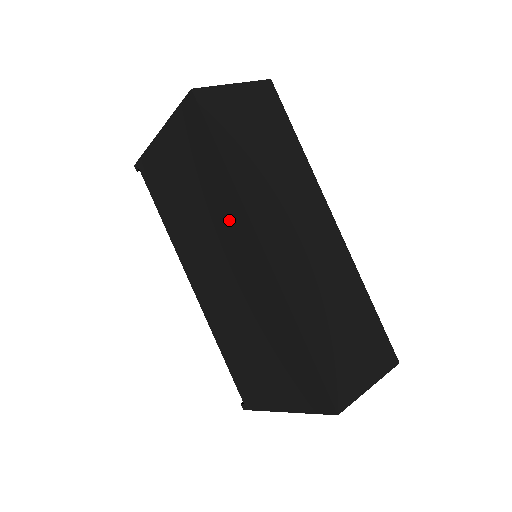
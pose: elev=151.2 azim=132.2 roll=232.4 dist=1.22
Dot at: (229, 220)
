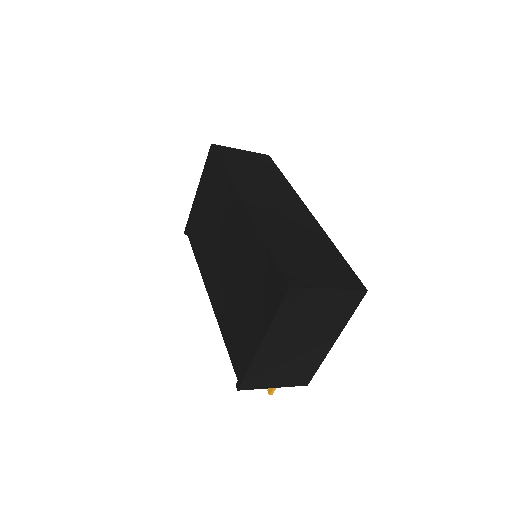
Dot at: (226, 203)
